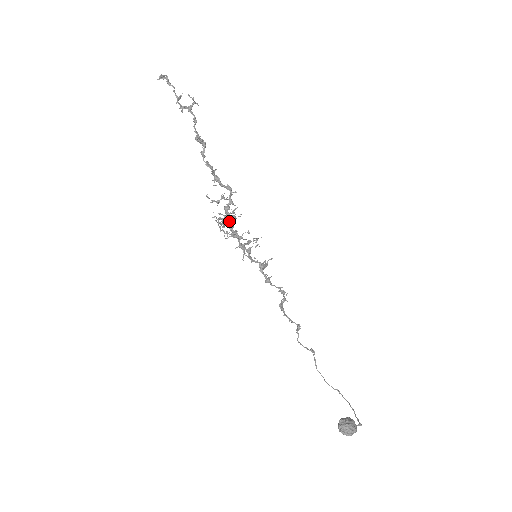
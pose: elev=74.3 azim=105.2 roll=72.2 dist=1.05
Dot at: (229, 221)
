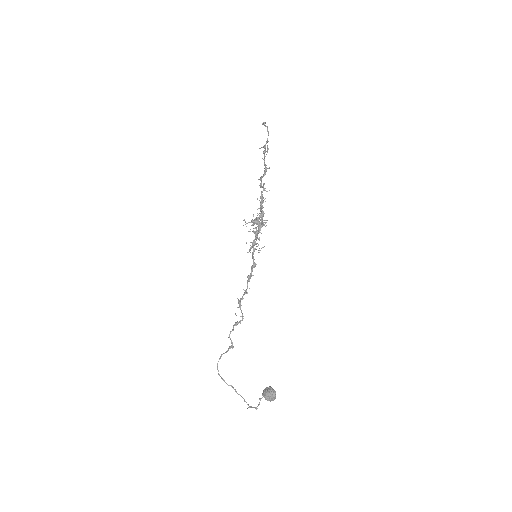
Dot at: (263, 223)
